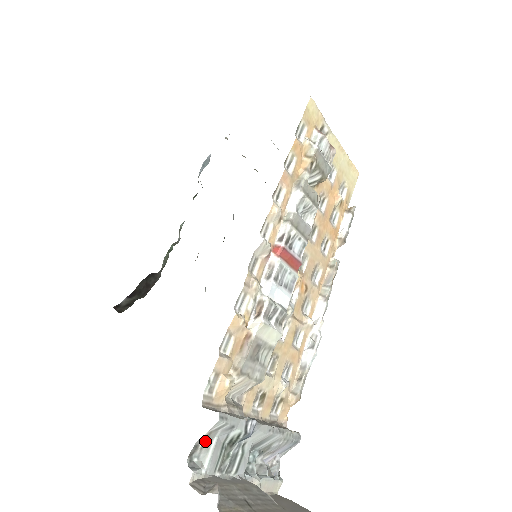
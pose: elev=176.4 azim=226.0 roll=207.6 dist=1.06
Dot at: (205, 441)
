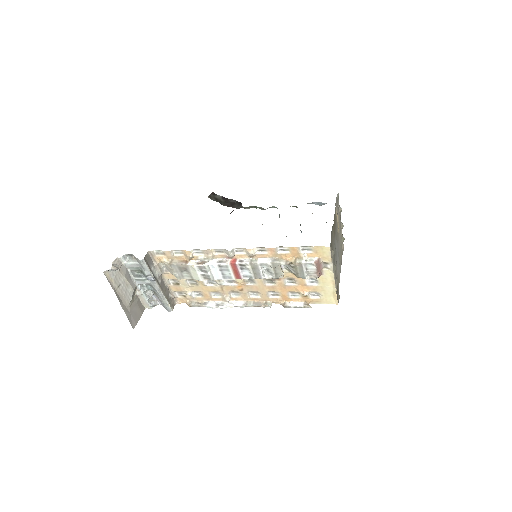
Dot at: (135, 258)
